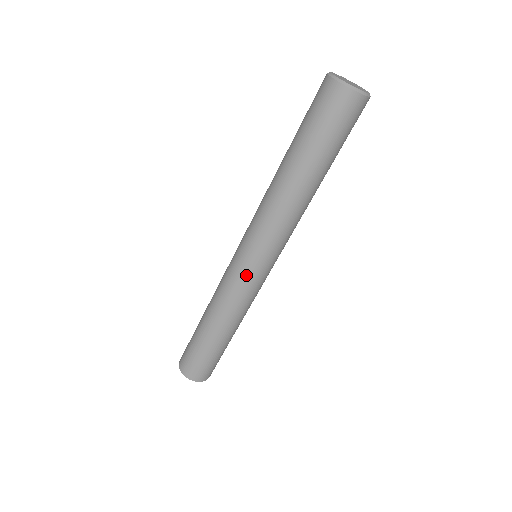
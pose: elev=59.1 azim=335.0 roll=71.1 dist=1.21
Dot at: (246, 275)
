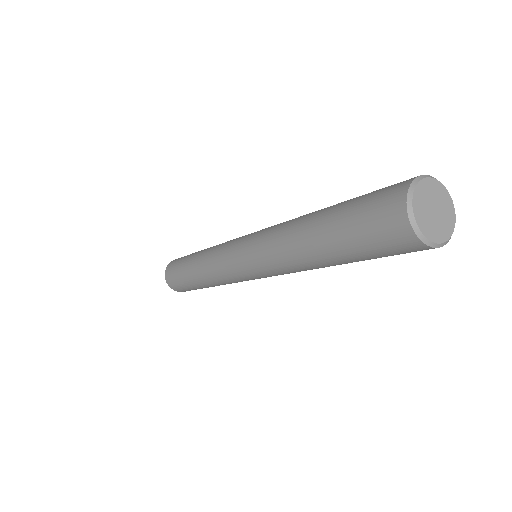
Dot at: occluded
